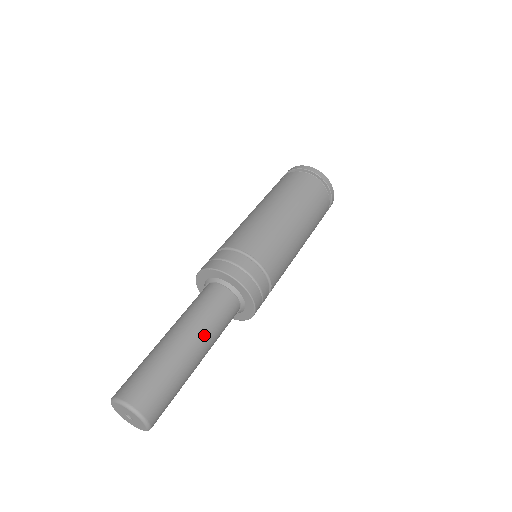
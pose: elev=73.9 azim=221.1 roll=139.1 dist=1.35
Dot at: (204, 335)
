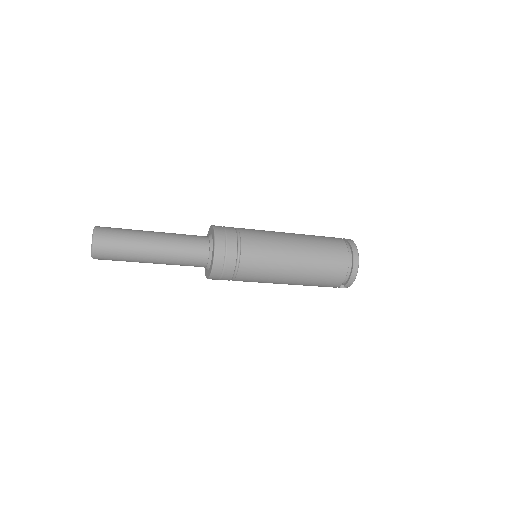
Dot at: (167, 247)
